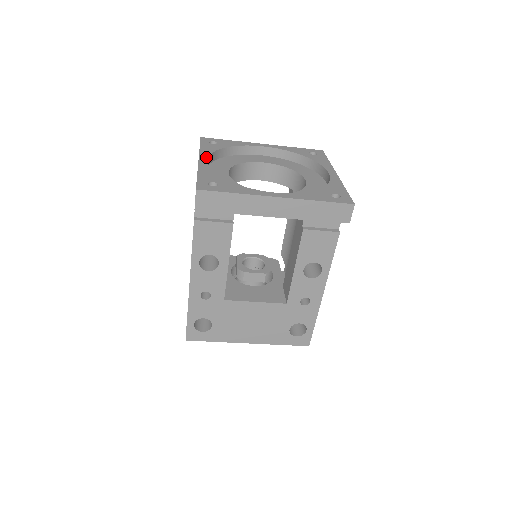
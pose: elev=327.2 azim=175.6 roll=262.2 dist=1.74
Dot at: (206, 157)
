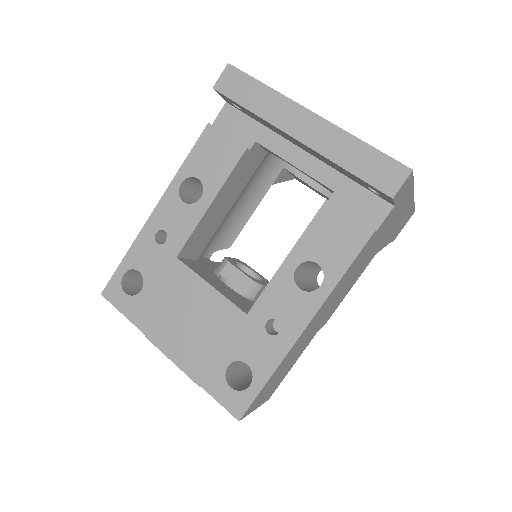
Dot at: occluded
